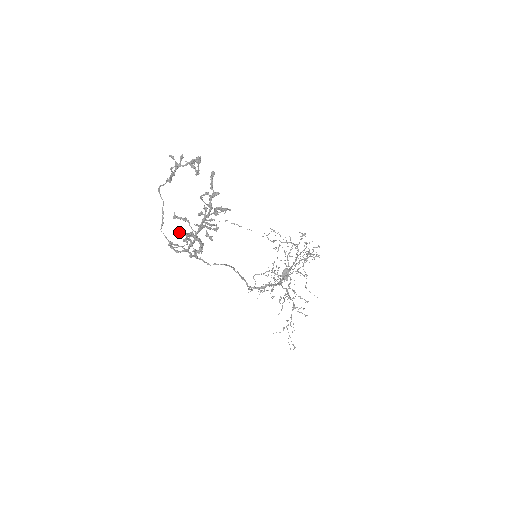
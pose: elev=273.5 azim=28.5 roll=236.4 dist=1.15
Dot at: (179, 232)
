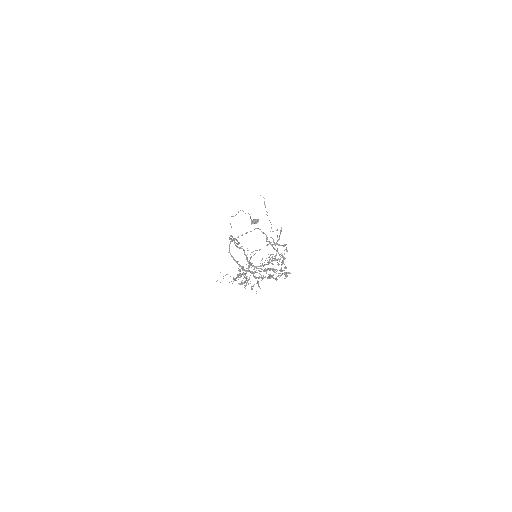
Dot at: (243, 266)
